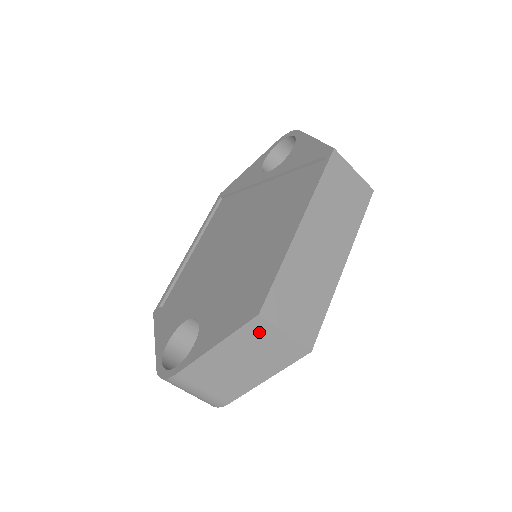
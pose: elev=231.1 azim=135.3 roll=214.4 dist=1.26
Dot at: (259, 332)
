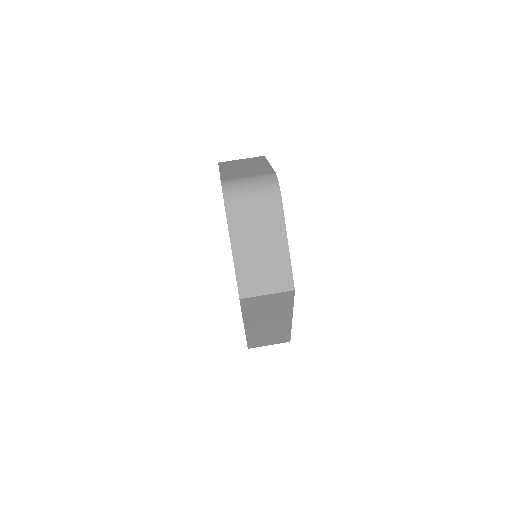
Dot at: (229, 163)
